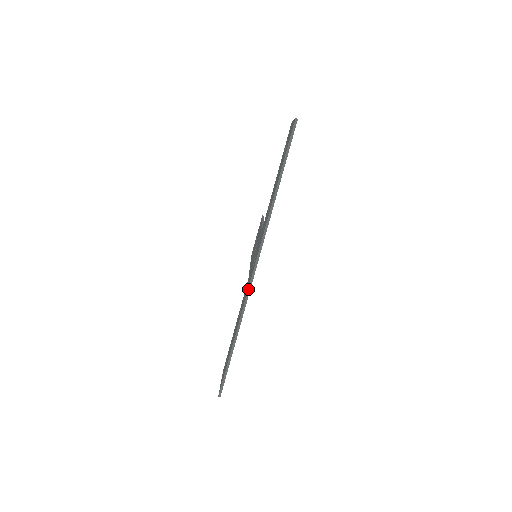
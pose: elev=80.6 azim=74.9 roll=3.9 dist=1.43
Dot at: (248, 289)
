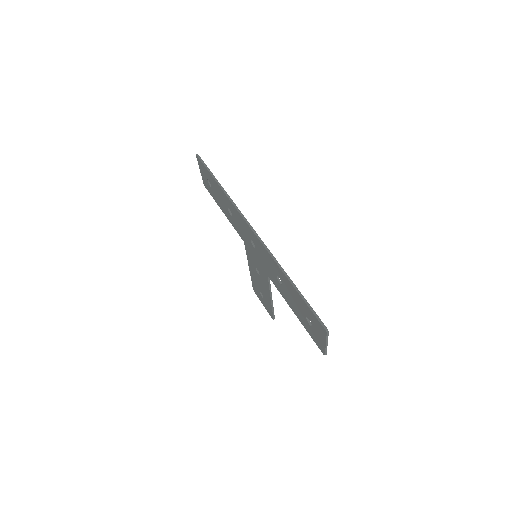
Dot at: (260, 242)
